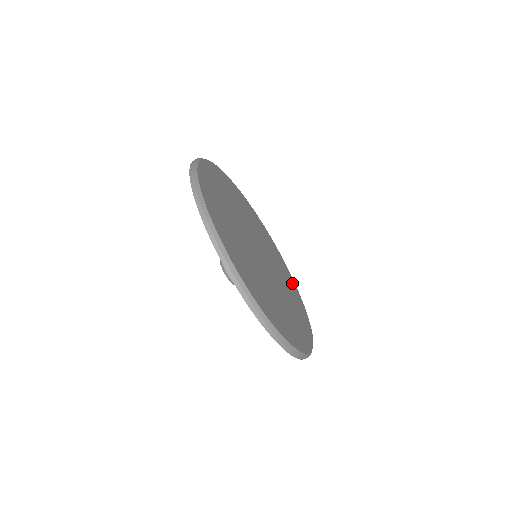
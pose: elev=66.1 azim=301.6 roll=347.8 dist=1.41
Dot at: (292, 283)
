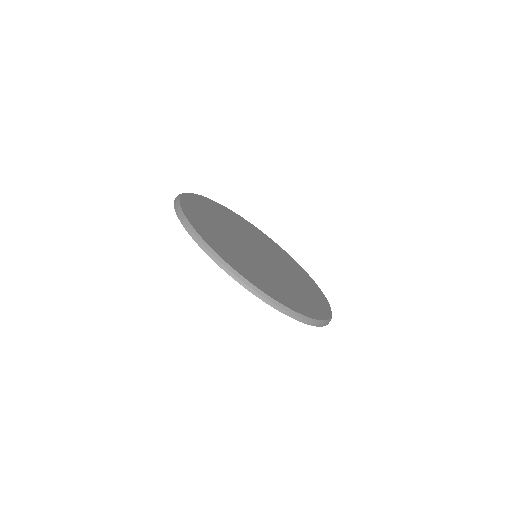
Dot at: (318, 293)
